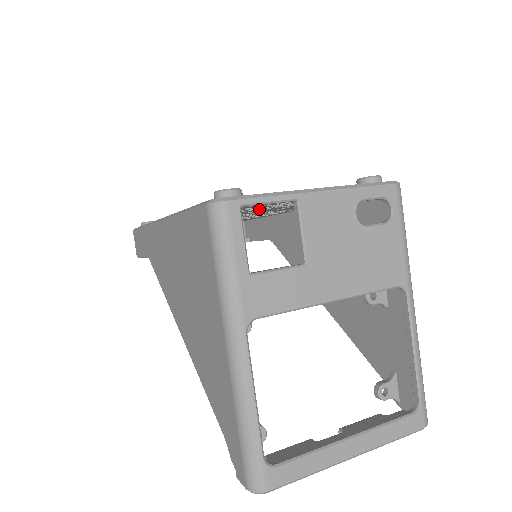
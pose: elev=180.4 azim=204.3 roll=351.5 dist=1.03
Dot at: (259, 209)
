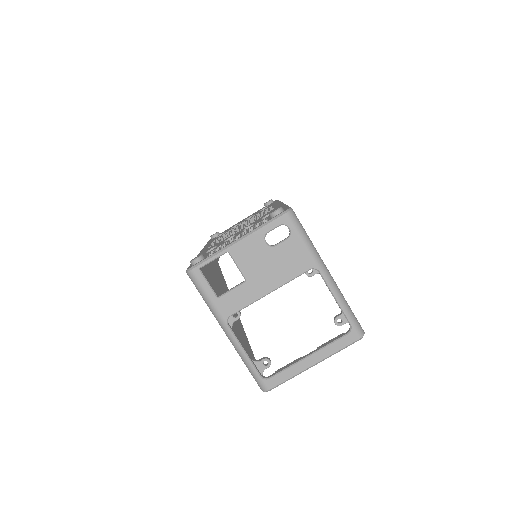
Dot at: occluded
